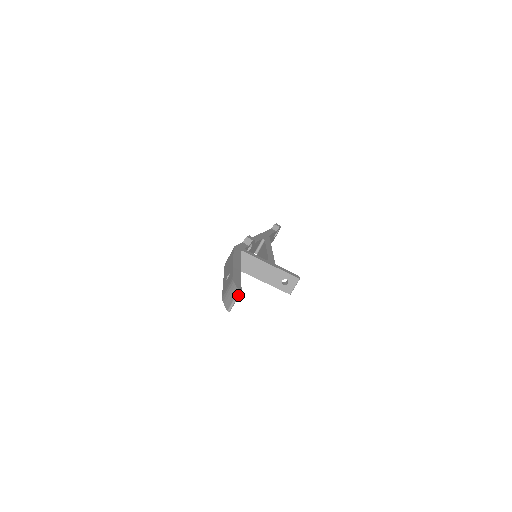
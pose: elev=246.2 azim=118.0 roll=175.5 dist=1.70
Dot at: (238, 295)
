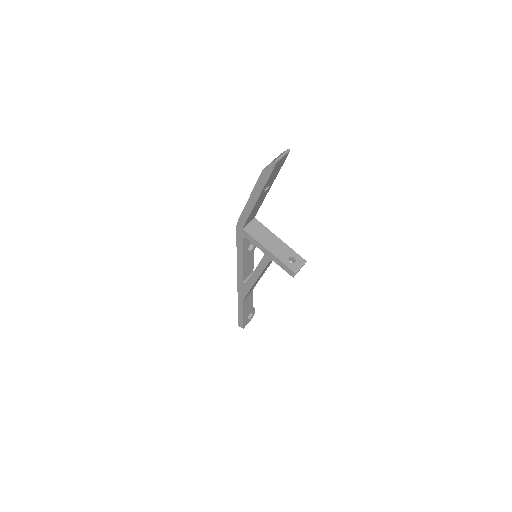
Dot at: (287, 151)
